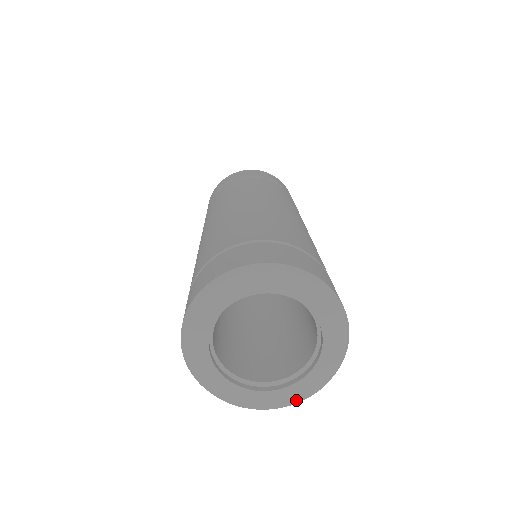
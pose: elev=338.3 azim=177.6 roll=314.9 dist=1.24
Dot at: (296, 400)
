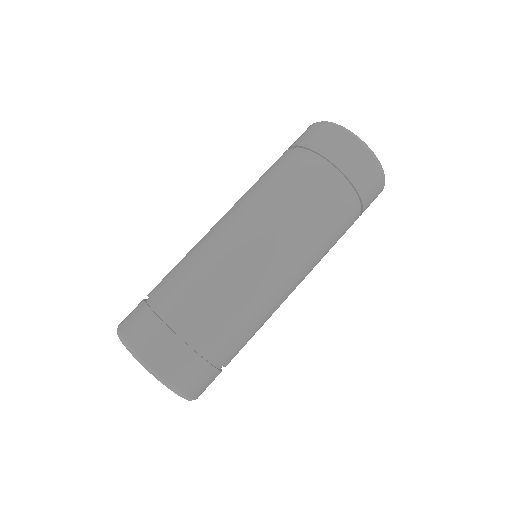
Dot at: occluded
